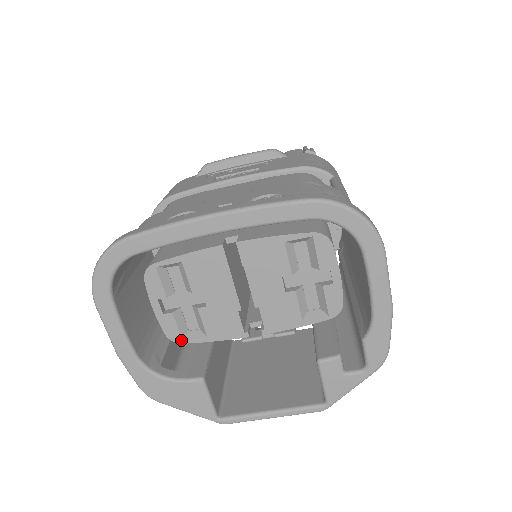
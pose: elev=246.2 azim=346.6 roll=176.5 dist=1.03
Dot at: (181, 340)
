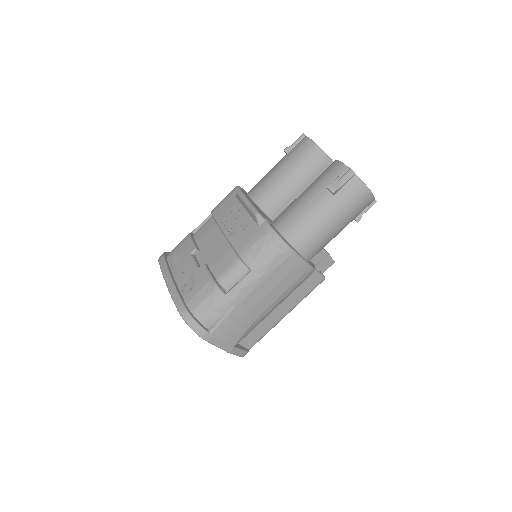
Dot at: occluded
